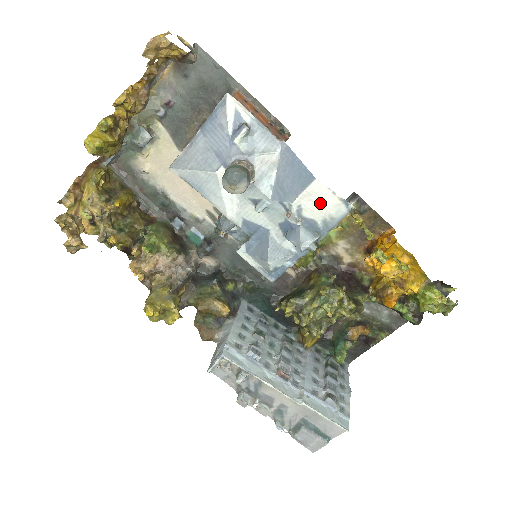
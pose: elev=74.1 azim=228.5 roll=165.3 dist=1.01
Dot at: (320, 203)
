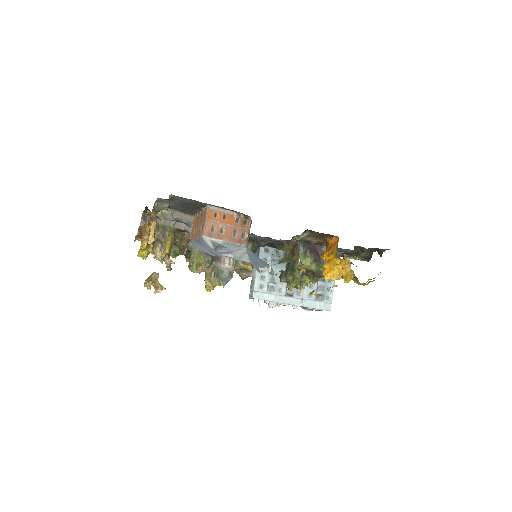
Dot at: occluded
